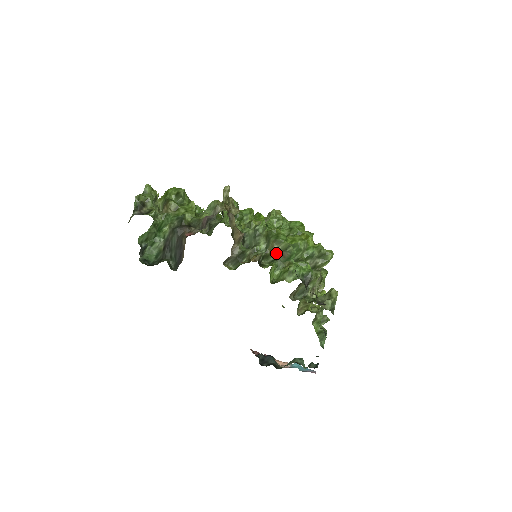
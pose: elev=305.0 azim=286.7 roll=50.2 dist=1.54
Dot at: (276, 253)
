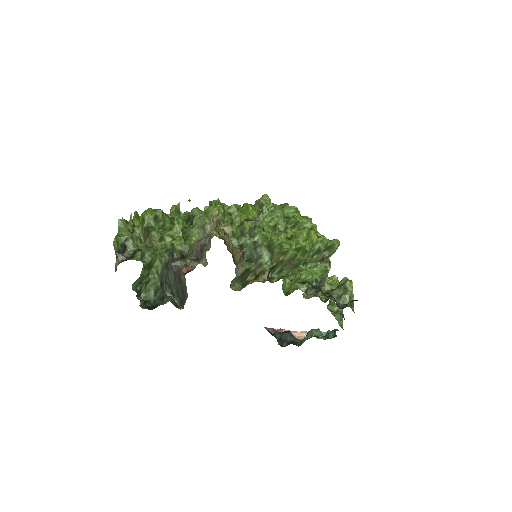
Dot at: (283, 263)
